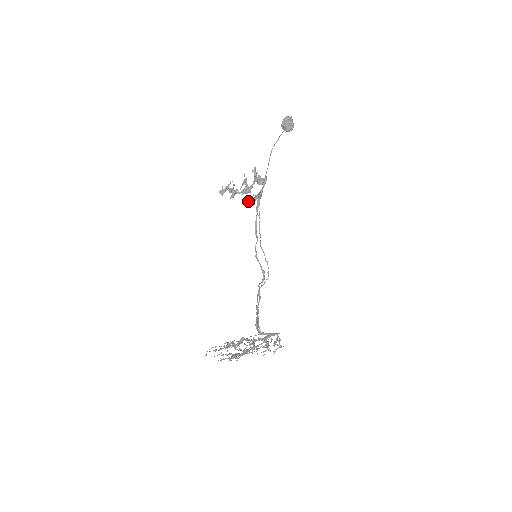
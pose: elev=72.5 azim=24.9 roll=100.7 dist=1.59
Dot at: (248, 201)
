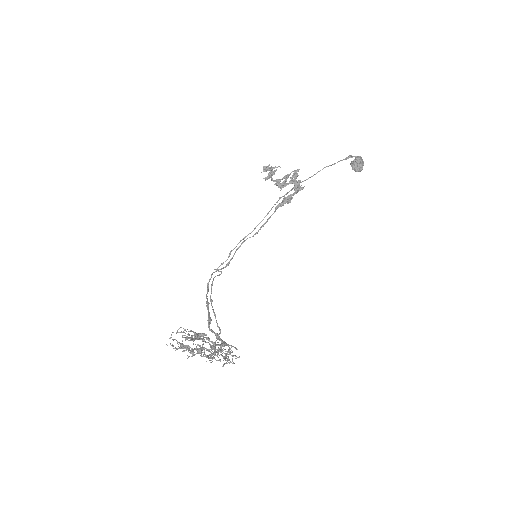
Dot at: (286, 200)
